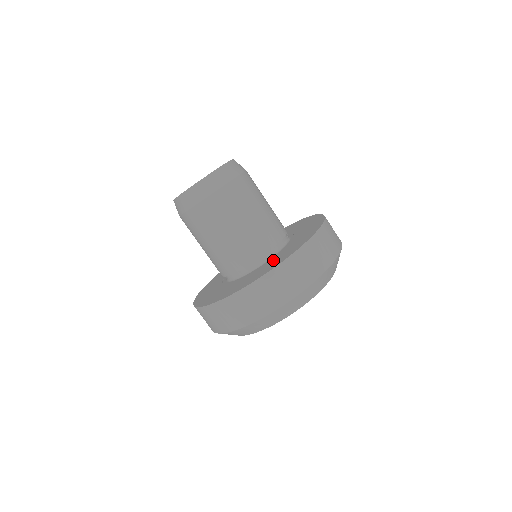
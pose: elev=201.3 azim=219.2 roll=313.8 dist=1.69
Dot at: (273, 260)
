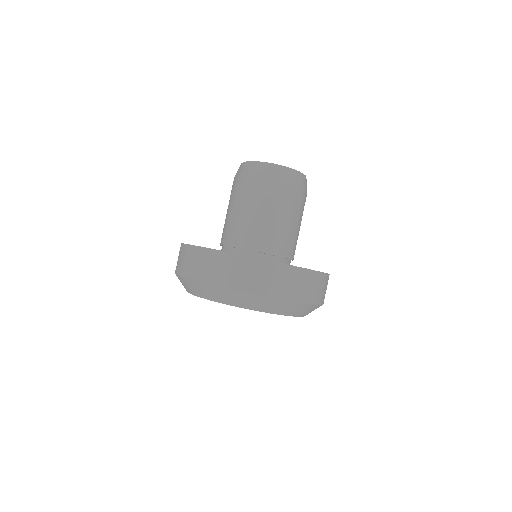
Dot at: occluded
